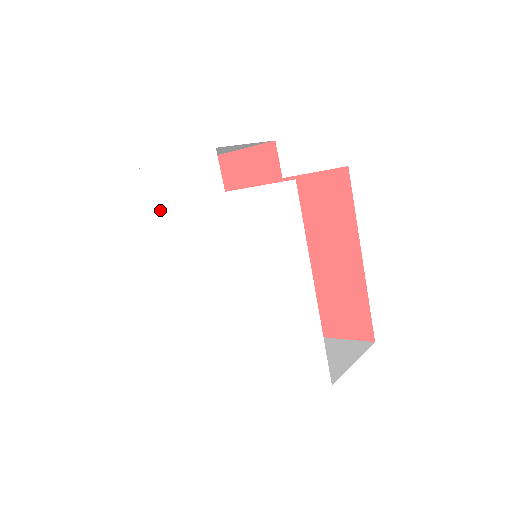
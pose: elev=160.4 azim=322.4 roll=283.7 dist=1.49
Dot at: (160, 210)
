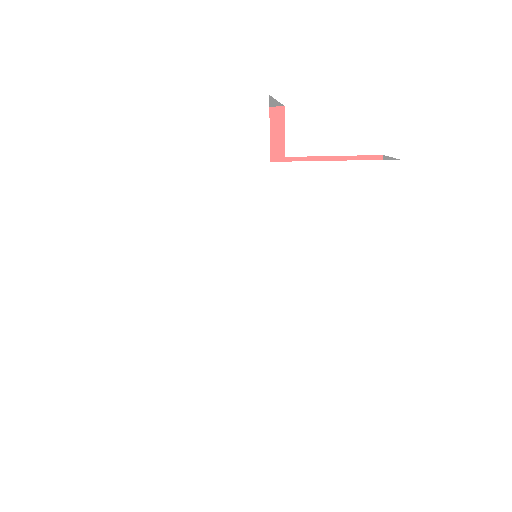
Dot at: (126, 175)
